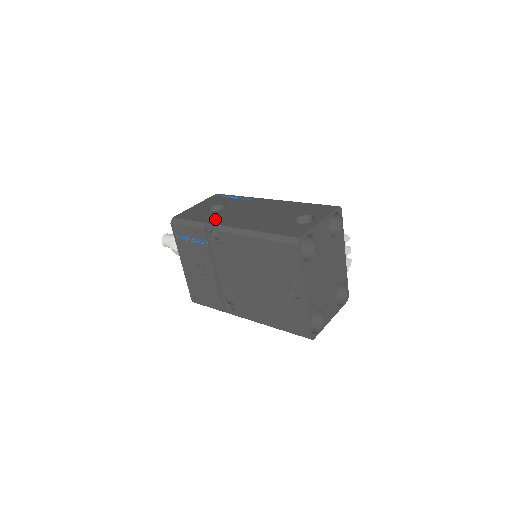
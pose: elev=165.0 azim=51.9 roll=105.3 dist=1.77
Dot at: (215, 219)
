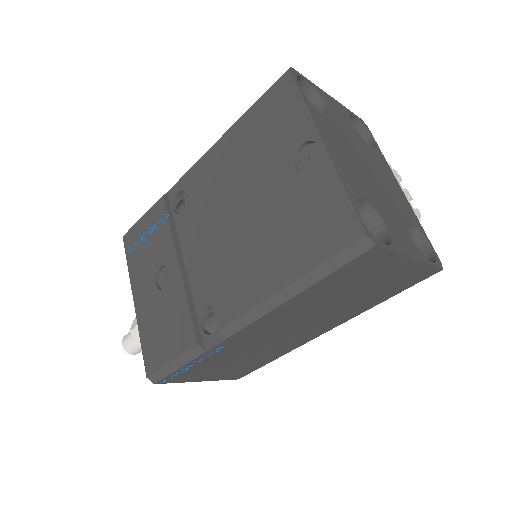
Dot at: occluded
